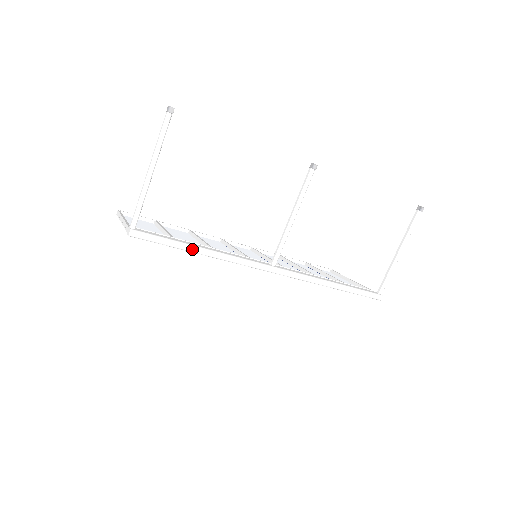
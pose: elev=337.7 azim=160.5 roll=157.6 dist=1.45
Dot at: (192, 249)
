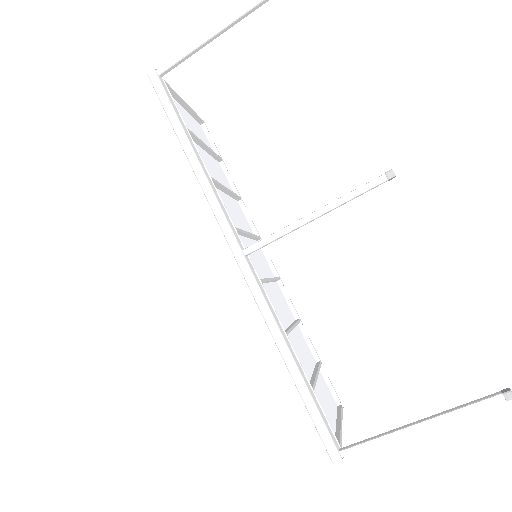
Dot at: (184, 141)
